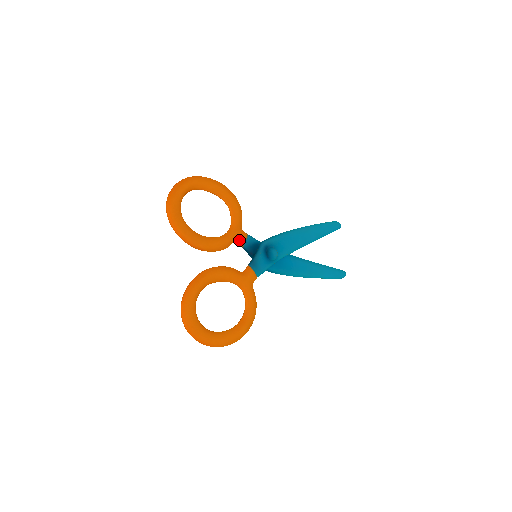
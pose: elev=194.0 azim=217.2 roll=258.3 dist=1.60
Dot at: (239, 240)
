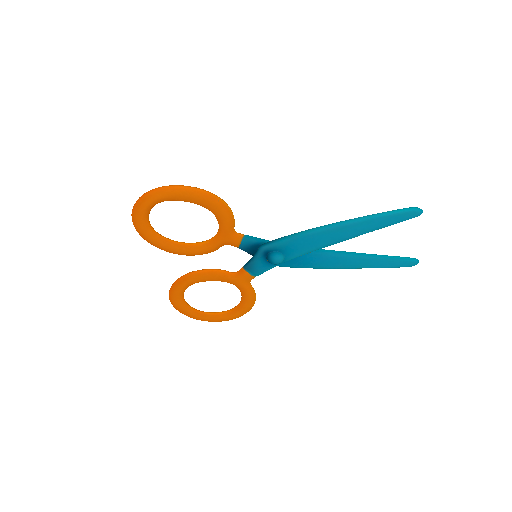
Dot at: (231, 243)
